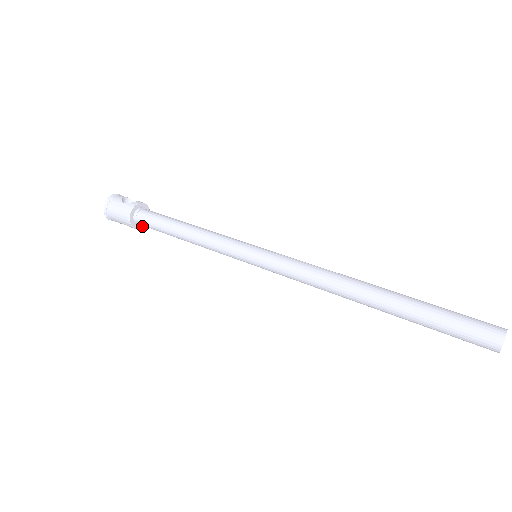
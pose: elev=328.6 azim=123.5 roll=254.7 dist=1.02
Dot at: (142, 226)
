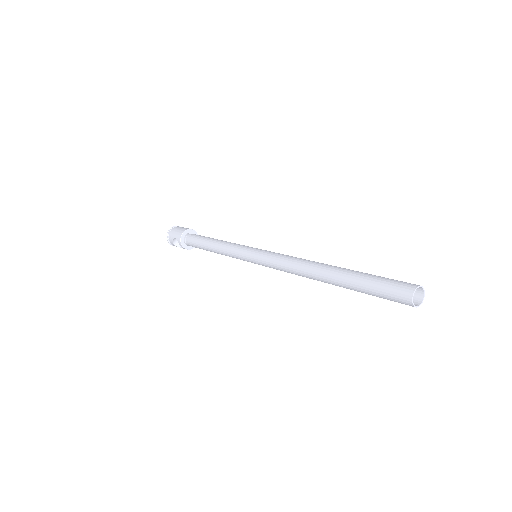
Dot at: (185, 247)
